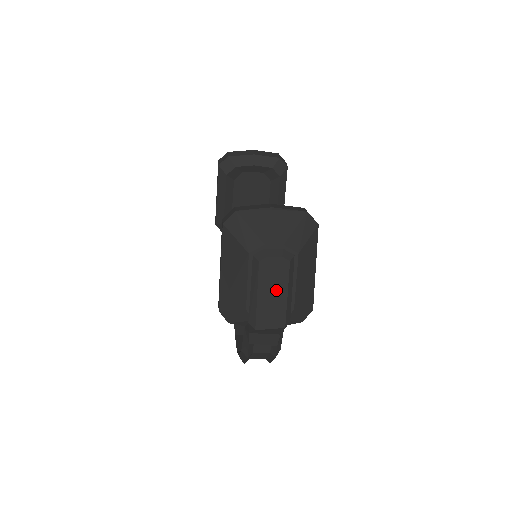
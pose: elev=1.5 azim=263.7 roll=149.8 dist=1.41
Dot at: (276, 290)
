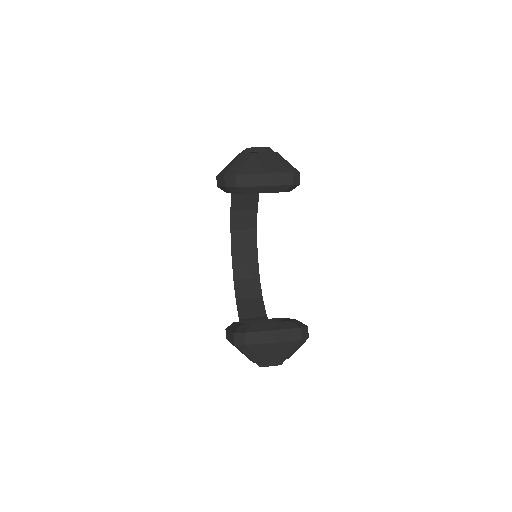
Dot at: occluded
